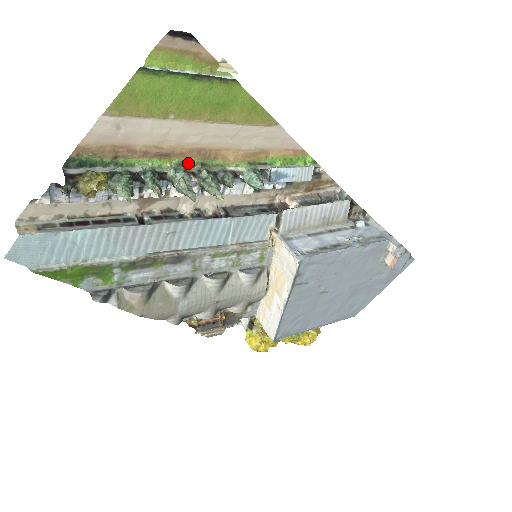
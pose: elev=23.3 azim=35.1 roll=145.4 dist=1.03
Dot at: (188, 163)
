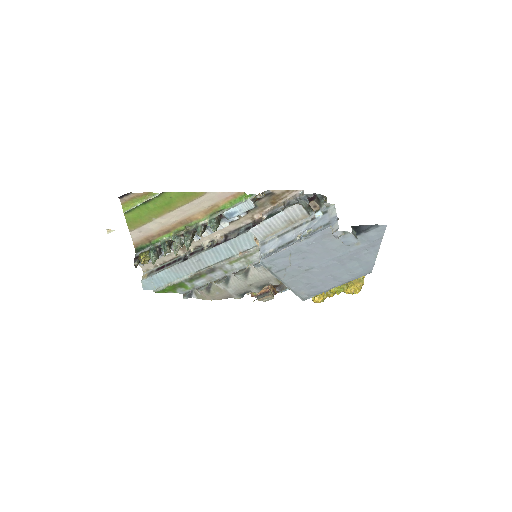
Dot at: (181, 229)
